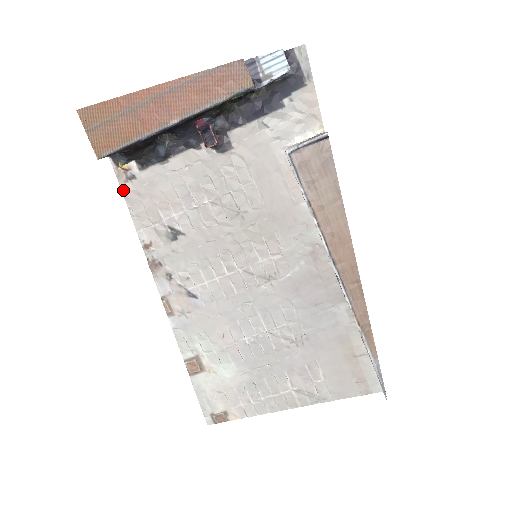
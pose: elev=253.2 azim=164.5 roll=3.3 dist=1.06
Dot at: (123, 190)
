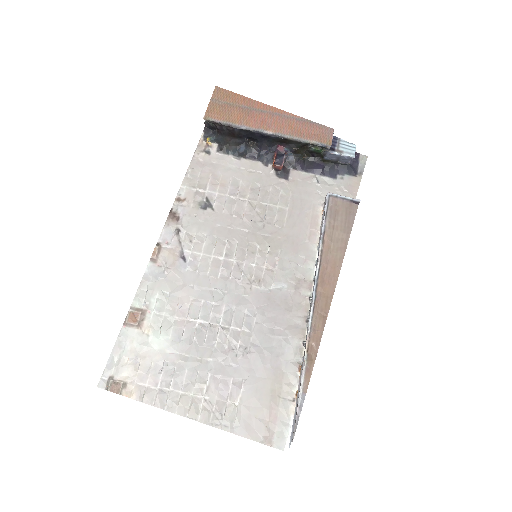
Dot at: (195, 155)
